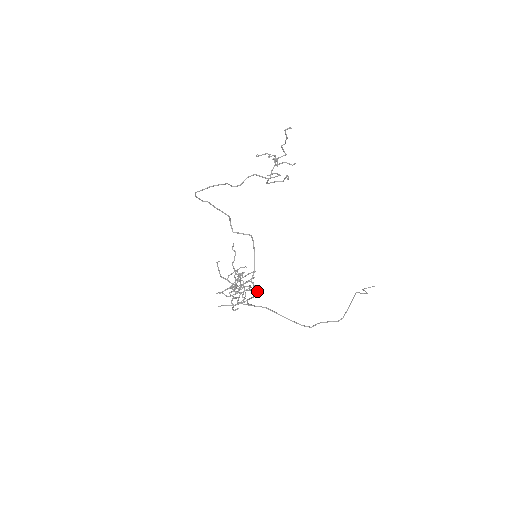
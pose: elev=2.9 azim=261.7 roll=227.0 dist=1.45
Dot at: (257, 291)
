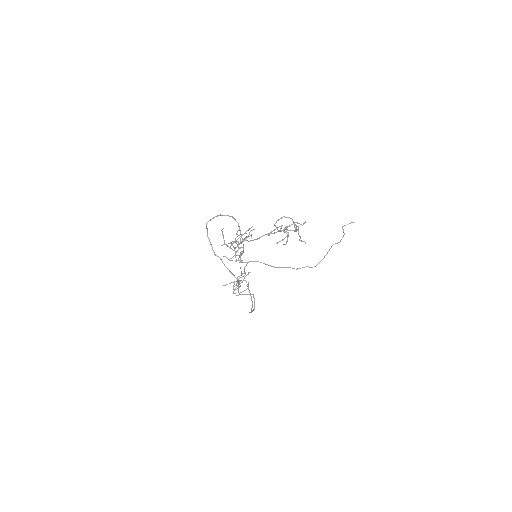
Dot at: occluded
